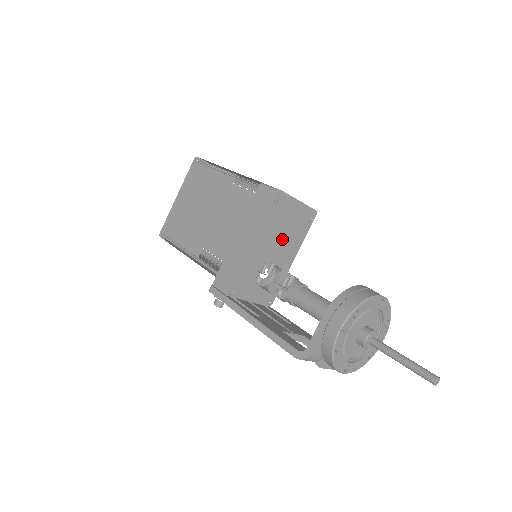
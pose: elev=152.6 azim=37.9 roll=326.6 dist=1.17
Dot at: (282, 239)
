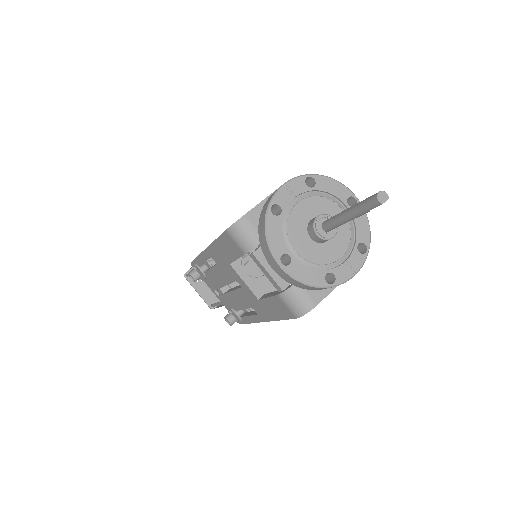
Dot at: occluded
